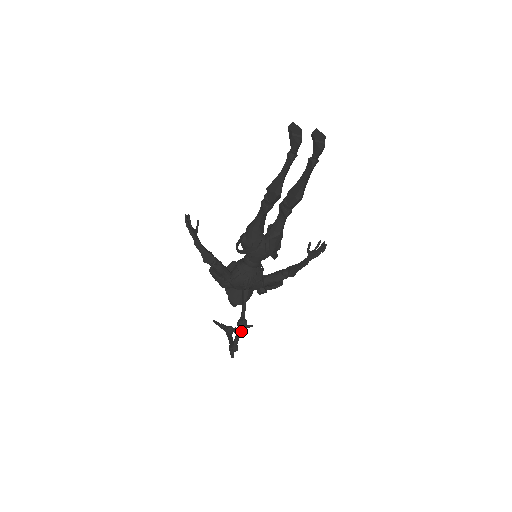
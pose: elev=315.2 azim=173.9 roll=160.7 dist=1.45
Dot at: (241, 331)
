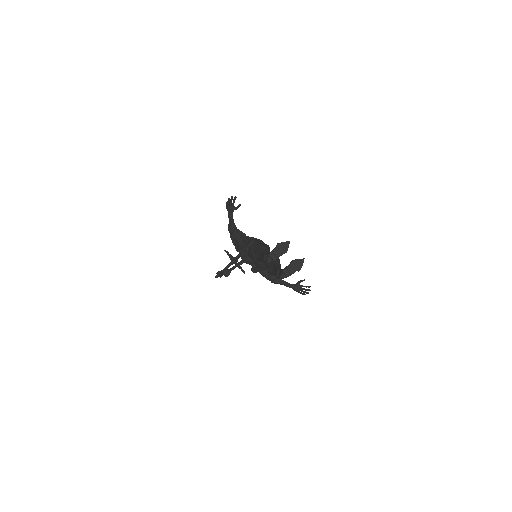
Dot at: occluded
